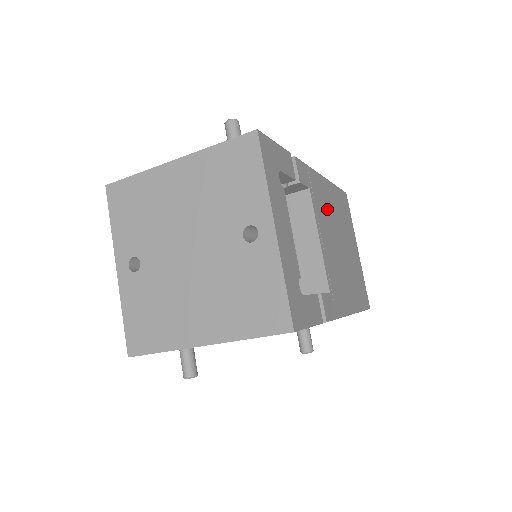
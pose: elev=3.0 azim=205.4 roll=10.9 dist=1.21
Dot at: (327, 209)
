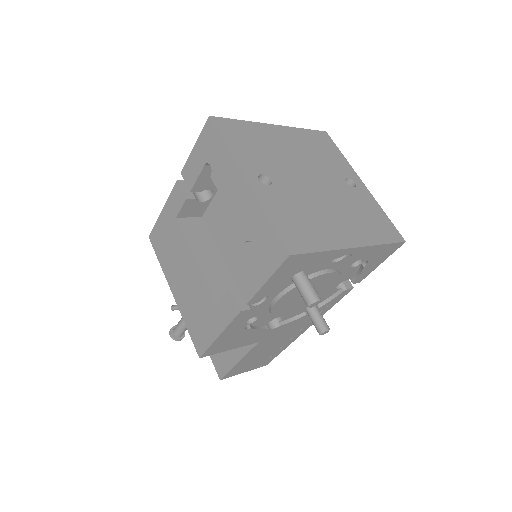
Dot at: occluded
